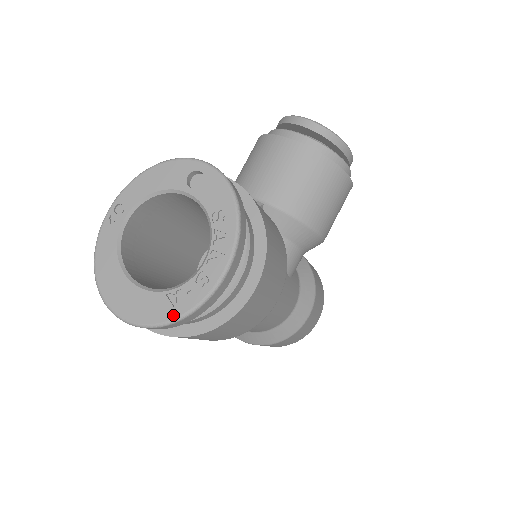
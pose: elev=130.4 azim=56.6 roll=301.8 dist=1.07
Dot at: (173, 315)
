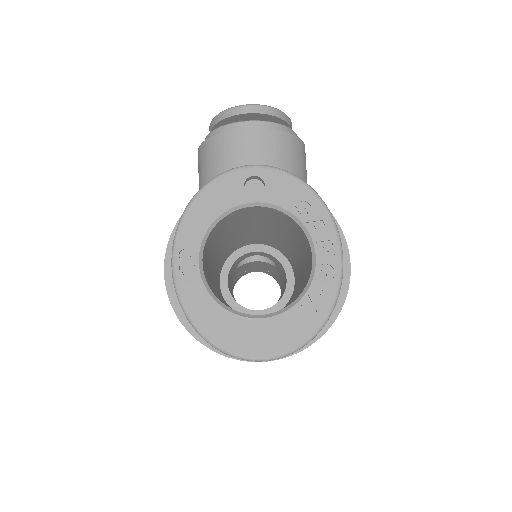
Dot at: (317, 323)
